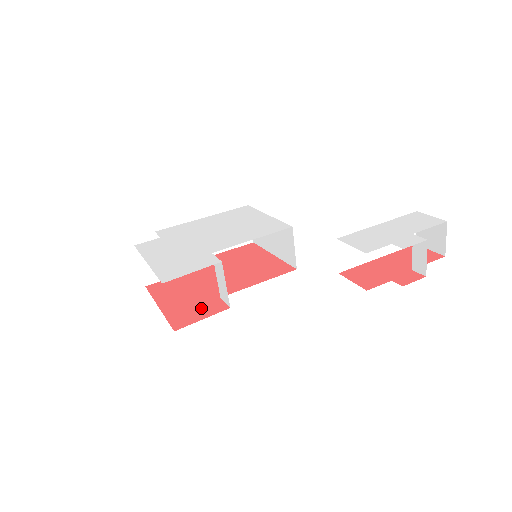
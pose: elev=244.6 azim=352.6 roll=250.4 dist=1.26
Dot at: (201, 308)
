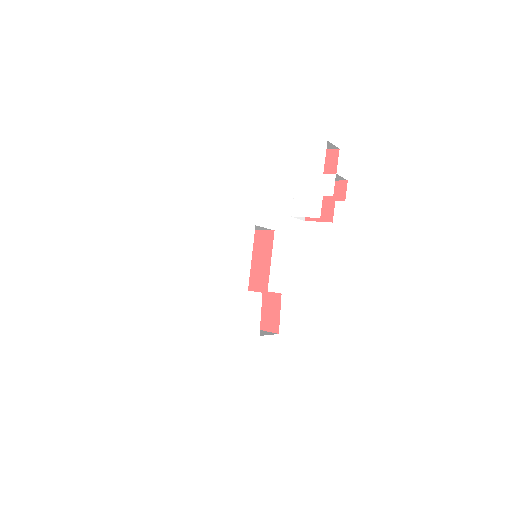
Dot at: (269, 308)
